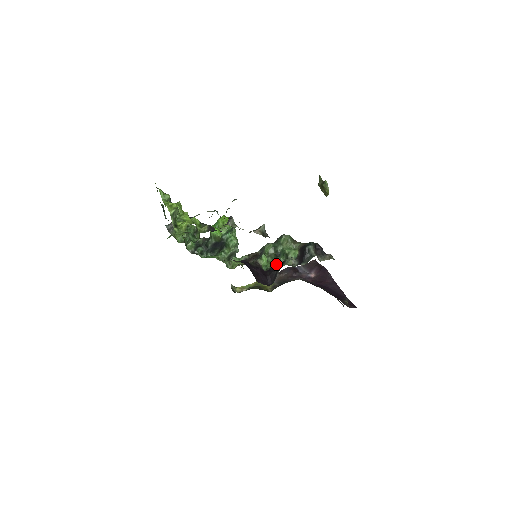
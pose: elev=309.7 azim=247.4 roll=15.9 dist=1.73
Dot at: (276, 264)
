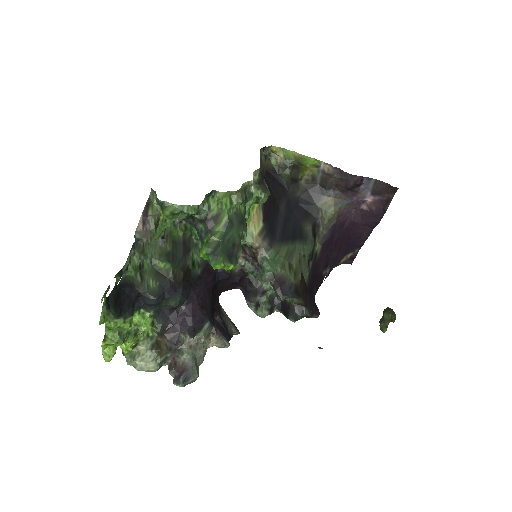
Dot at: (263, 281)
